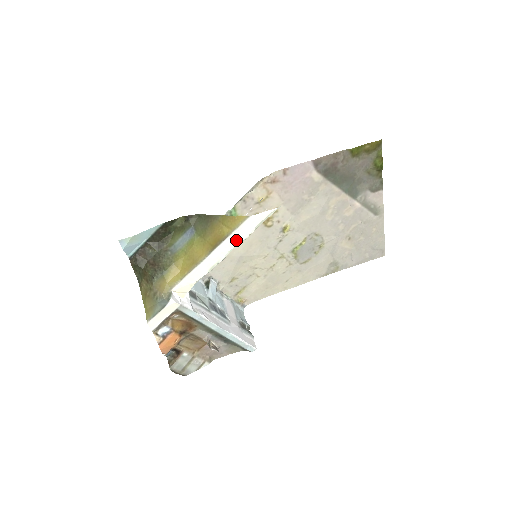
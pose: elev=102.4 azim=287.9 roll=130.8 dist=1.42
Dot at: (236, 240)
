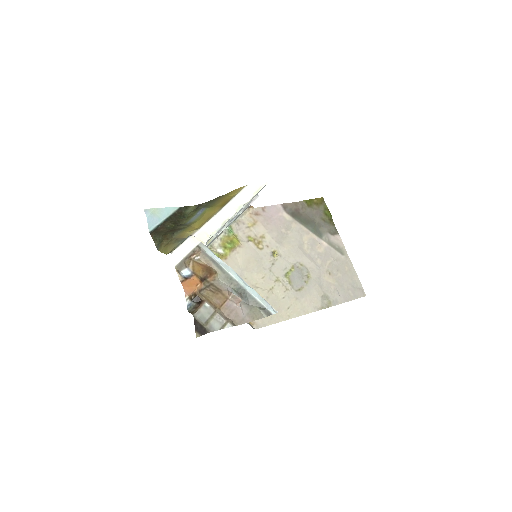
Dot at: (240, 202)
